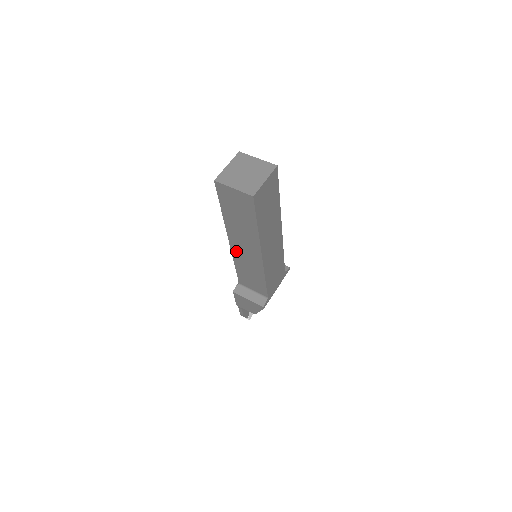
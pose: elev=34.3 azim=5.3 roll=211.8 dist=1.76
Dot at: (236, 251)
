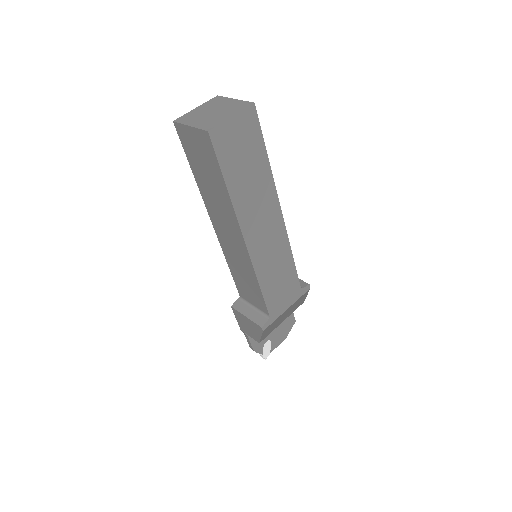
Dot at: (222, 240)
